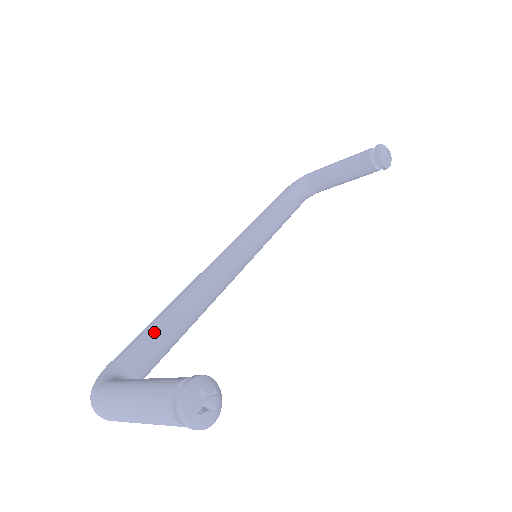
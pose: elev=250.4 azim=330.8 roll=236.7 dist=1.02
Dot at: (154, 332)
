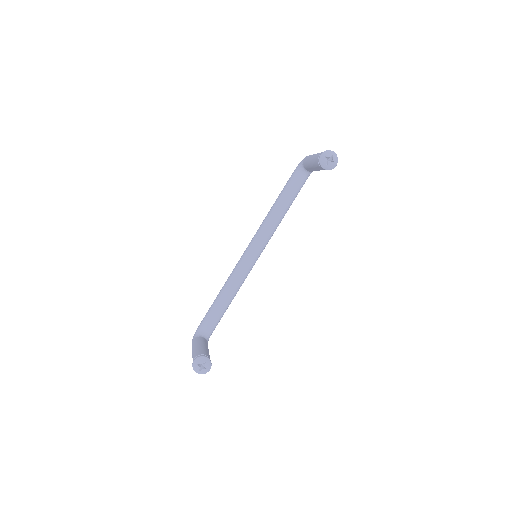
Dot at: (213, 309)
